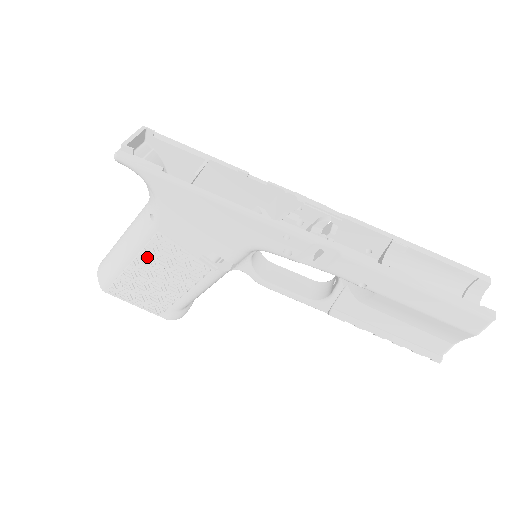
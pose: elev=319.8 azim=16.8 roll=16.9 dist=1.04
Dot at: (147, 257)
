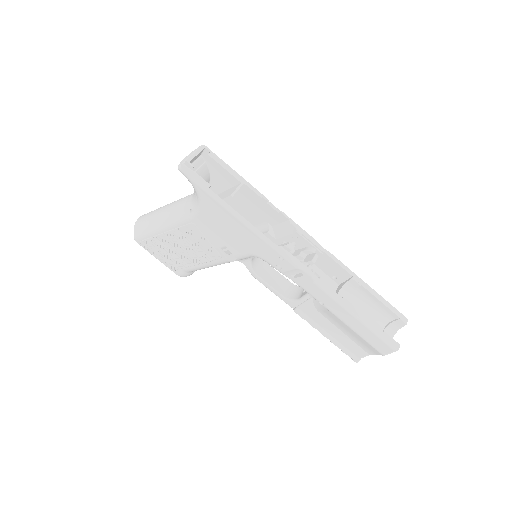
Dot at: (178, 234)
